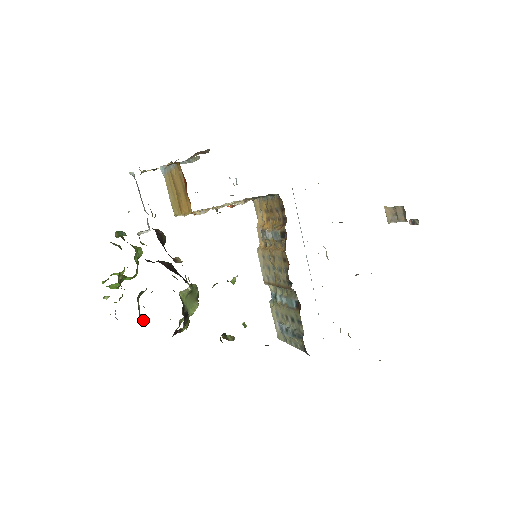
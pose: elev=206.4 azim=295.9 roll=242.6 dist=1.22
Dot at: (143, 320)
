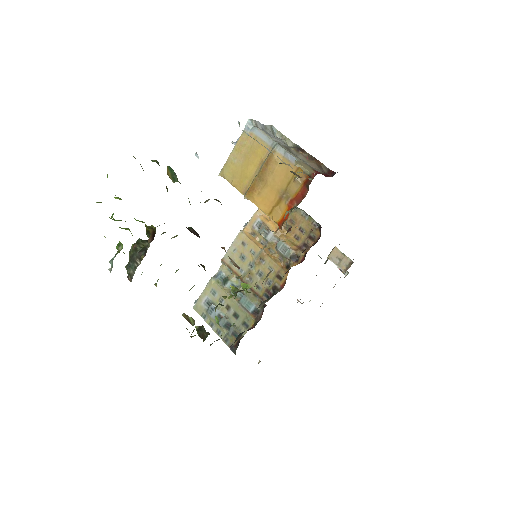
Dot at: (132, 278)
